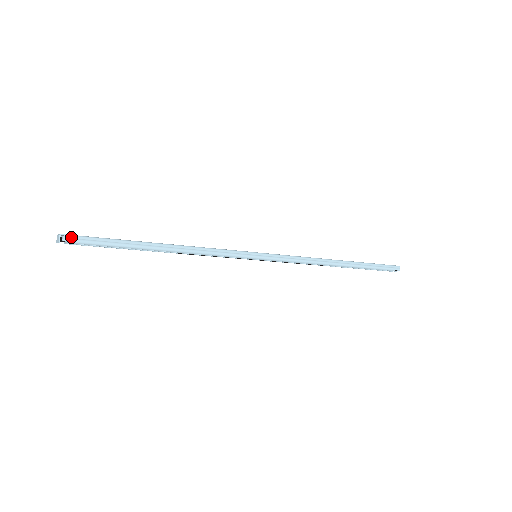
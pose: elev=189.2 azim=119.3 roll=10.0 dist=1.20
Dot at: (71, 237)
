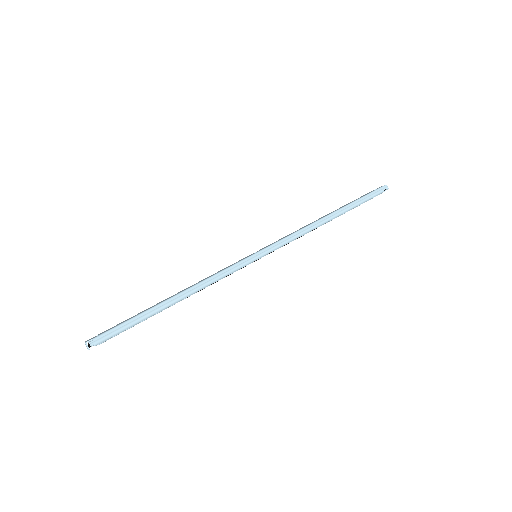
Dot at: (95, 340)
